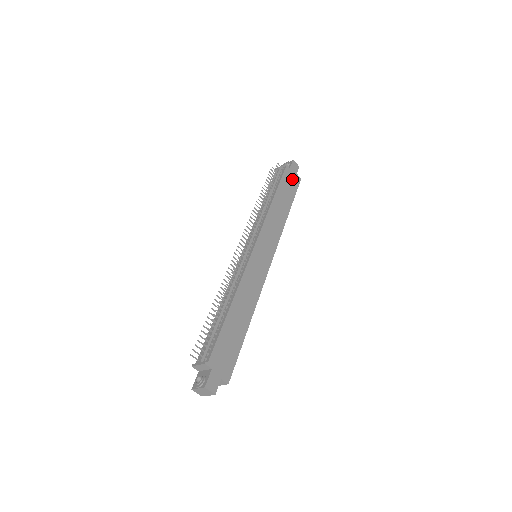
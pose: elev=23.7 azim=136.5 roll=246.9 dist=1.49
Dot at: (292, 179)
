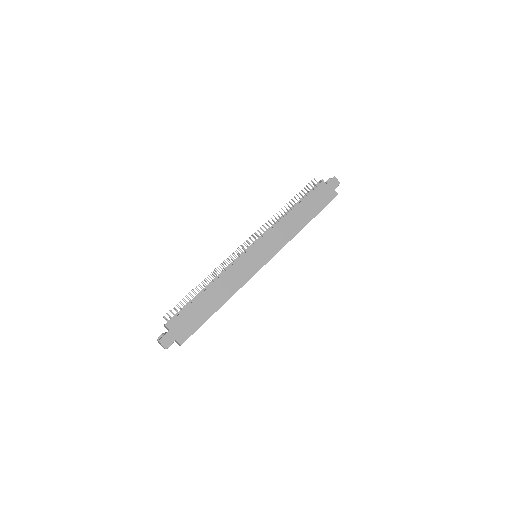
Dot at: (325, 194)
